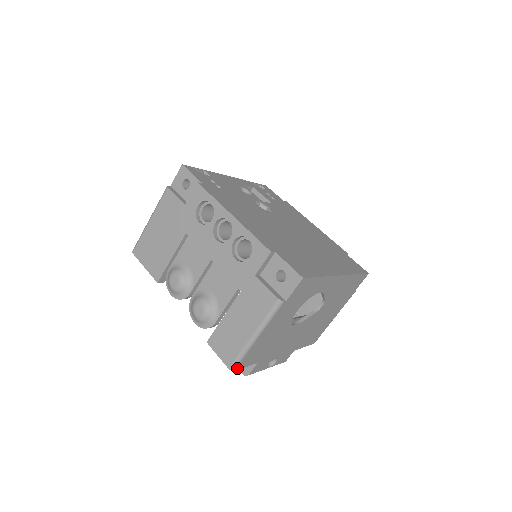
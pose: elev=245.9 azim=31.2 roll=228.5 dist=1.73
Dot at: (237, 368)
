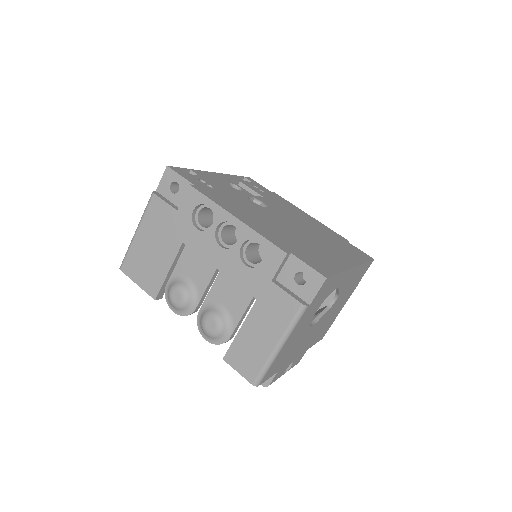
Dot at: (261, 383)
